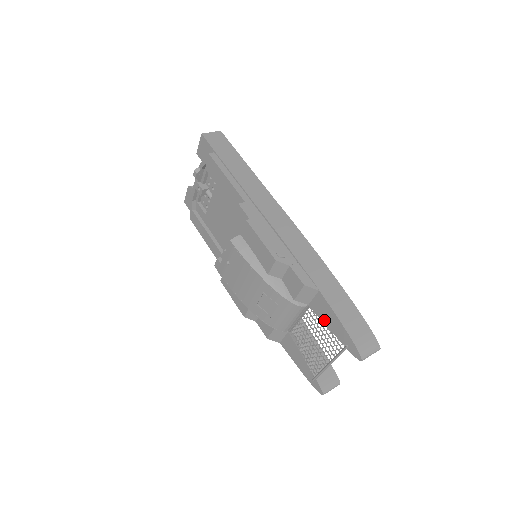
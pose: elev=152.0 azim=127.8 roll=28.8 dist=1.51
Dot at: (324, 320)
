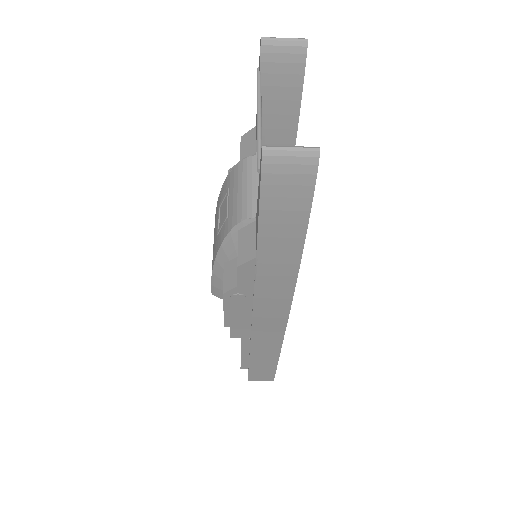
Dot at: occluded
